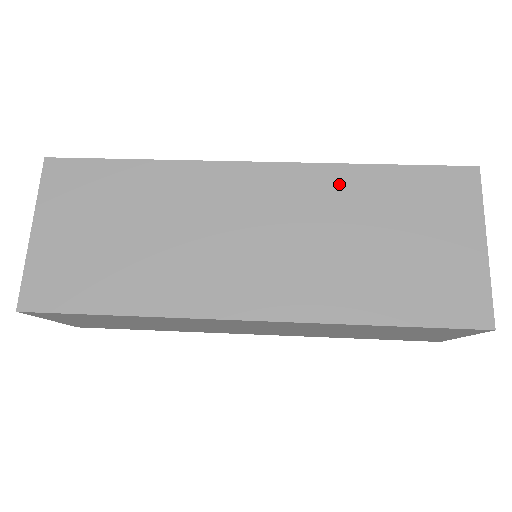
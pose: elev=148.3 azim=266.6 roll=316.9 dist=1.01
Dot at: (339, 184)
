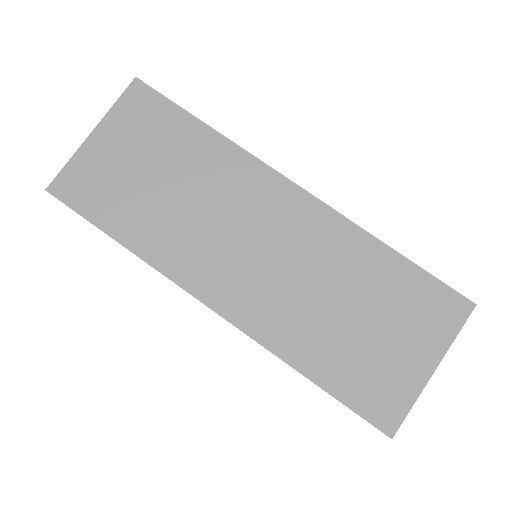
Dot at: (352, 246)
